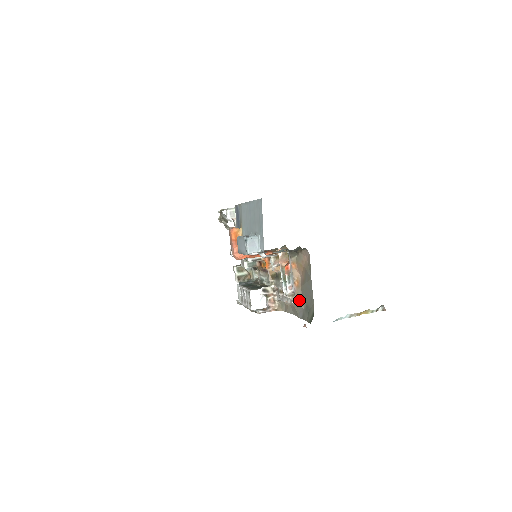
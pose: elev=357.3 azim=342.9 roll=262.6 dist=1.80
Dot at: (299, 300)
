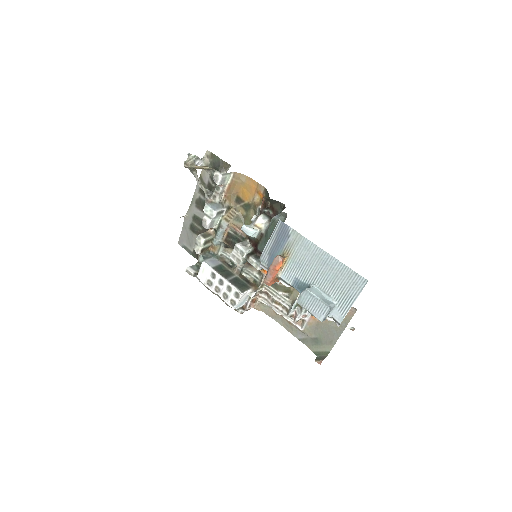
Dot at: (309, 330)
